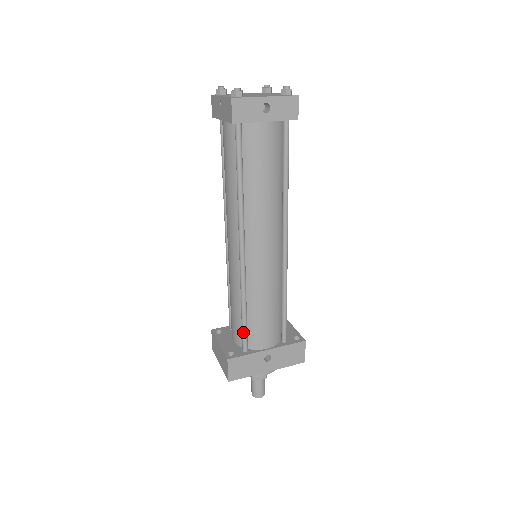
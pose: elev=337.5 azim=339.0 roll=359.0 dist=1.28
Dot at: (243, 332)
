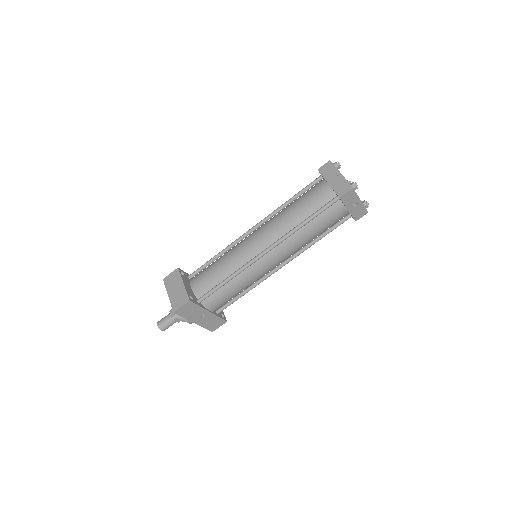
Dot at: (211, 292)
